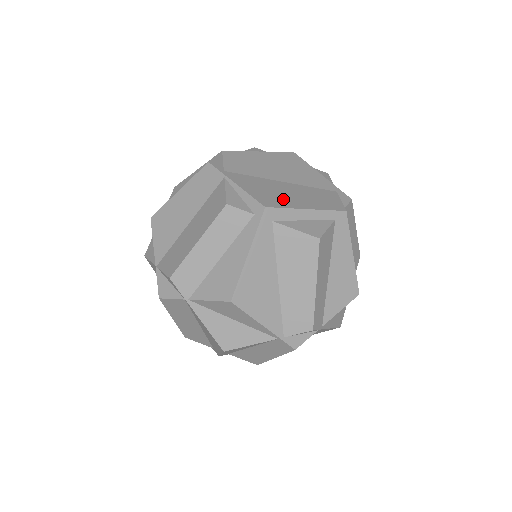
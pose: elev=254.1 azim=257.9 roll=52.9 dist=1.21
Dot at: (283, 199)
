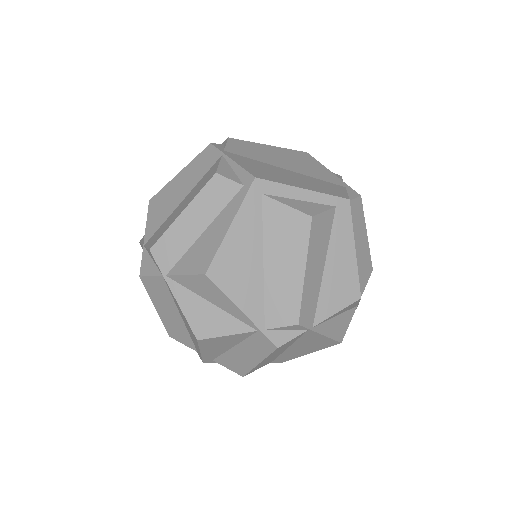
Dot at: (279, 177)
